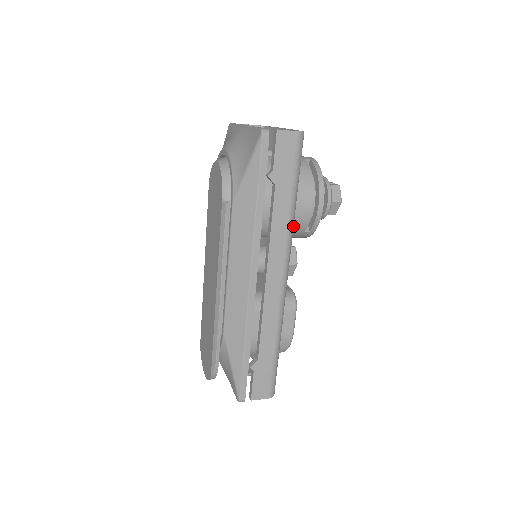
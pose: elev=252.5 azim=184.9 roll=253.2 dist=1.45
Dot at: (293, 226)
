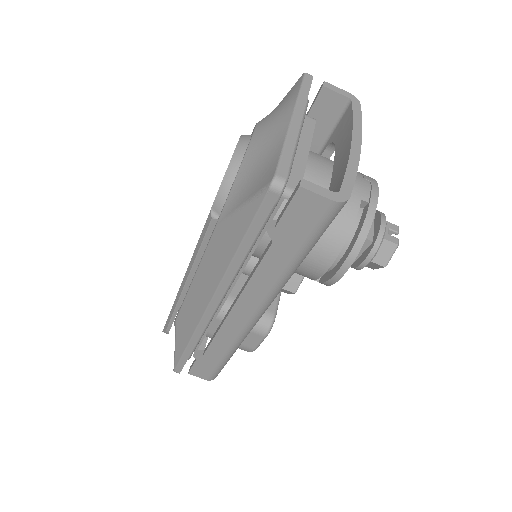
Dot at: (286, 282)
